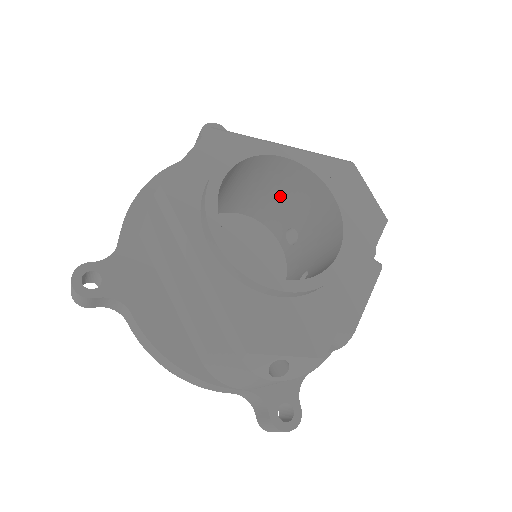
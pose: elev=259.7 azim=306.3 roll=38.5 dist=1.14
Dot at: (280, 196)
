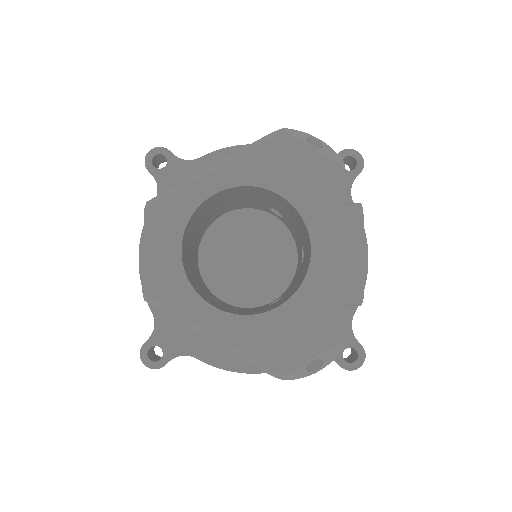
Dot at: (242, 198)
